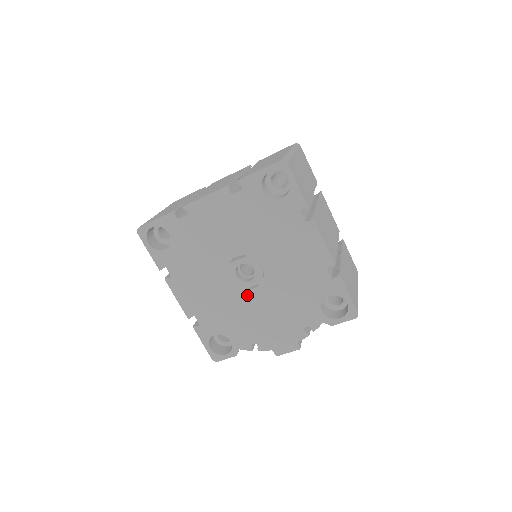
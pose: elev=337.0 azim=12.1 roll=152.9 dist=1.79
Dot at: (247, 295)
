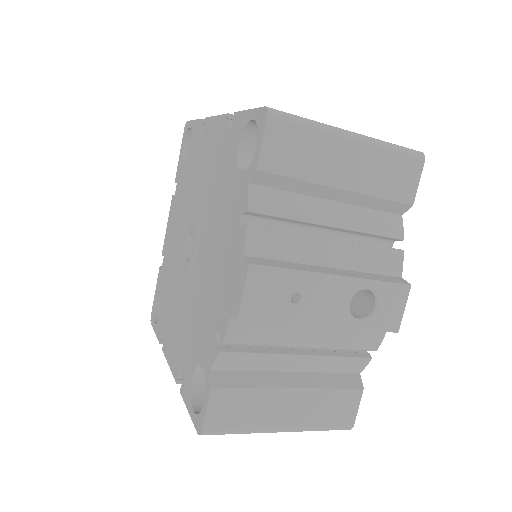
Dot at: (197, 270)
